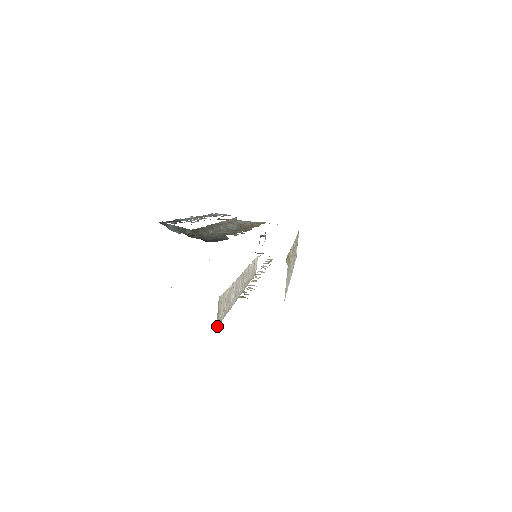
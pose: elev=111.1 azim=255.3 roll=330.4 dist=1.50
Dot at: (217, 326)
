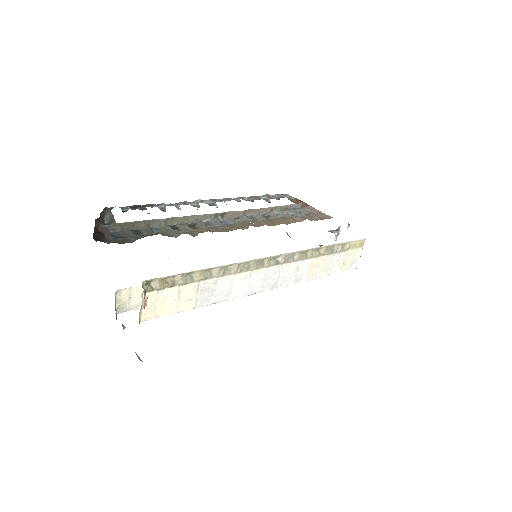
Dot at: (120, 312)
